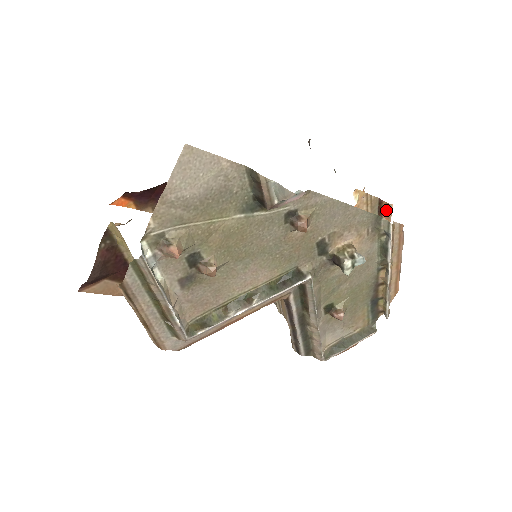
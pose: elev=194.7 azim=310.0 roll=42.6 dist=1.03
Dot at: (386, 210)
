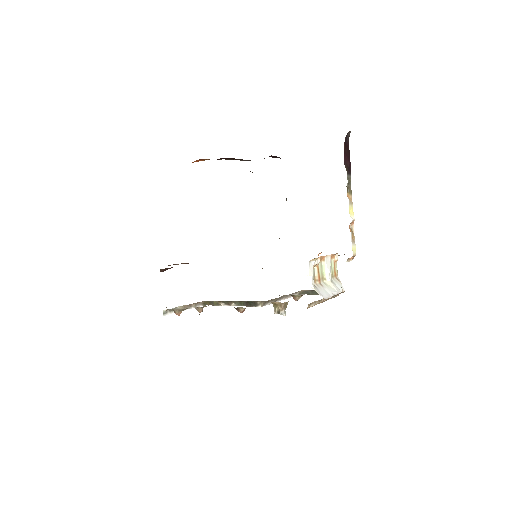
Dot at: occluded
